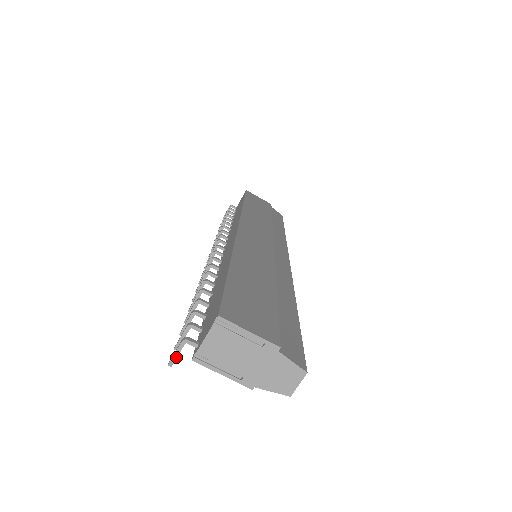
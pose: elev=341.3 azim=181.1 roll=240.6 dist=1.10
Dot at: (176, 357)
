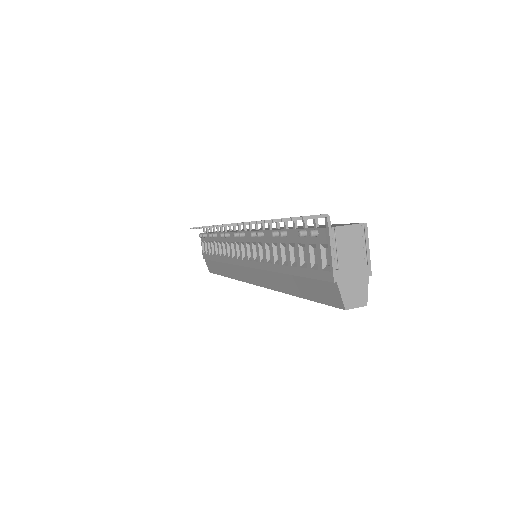
Dot at: (313, 218)
